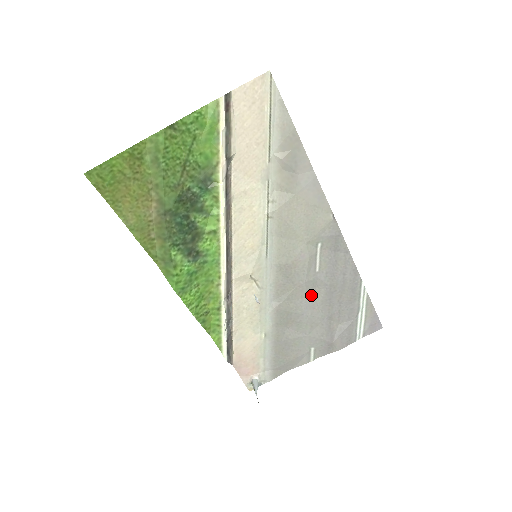
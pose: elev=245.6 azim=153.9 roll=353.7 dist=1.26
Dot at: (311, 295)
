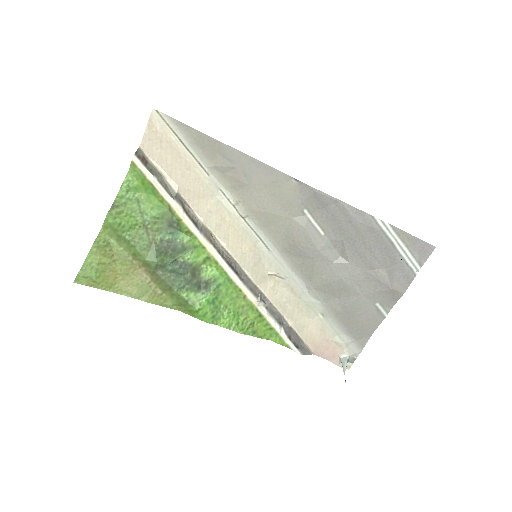
Dot at: (336, 258)
